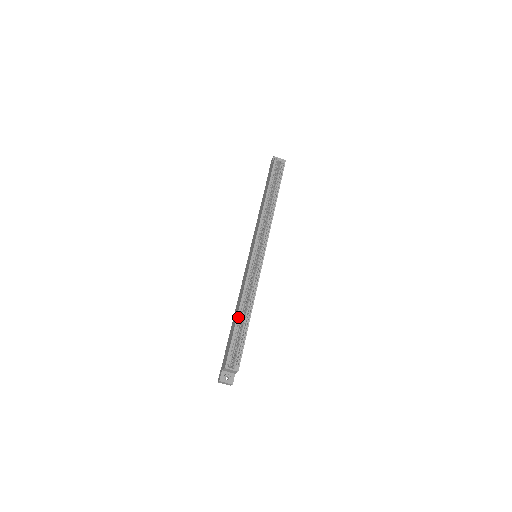
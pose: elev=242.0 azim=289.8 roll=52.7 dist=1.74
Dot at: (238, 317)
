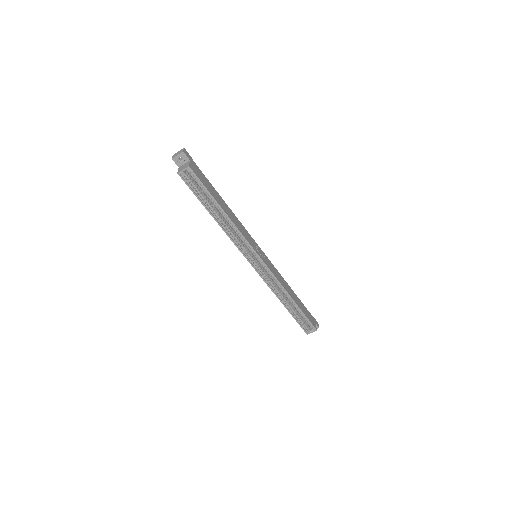
Dot at: (287, 307)
